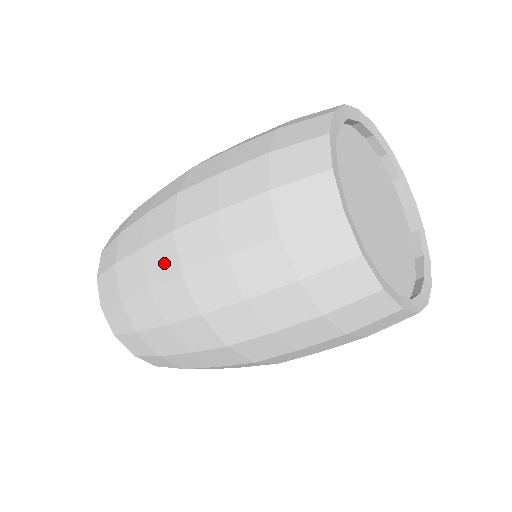
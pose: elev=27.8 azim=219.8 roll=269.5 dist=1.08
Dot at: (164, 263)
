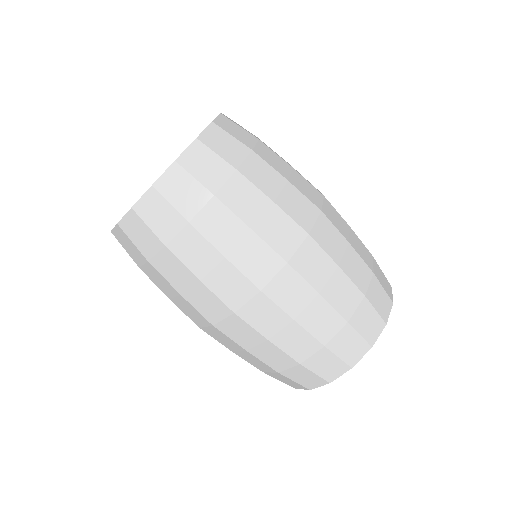
Dot at: (208, 308)
